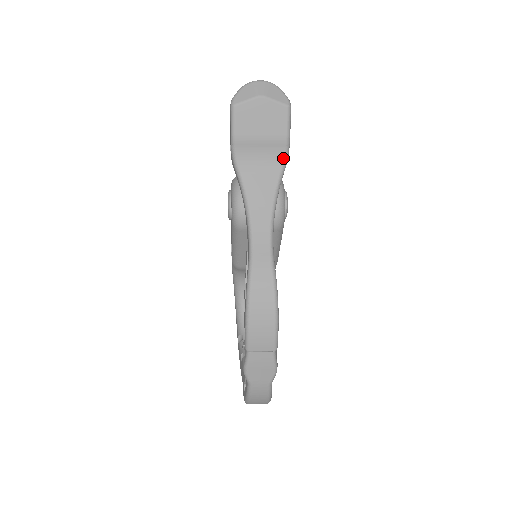
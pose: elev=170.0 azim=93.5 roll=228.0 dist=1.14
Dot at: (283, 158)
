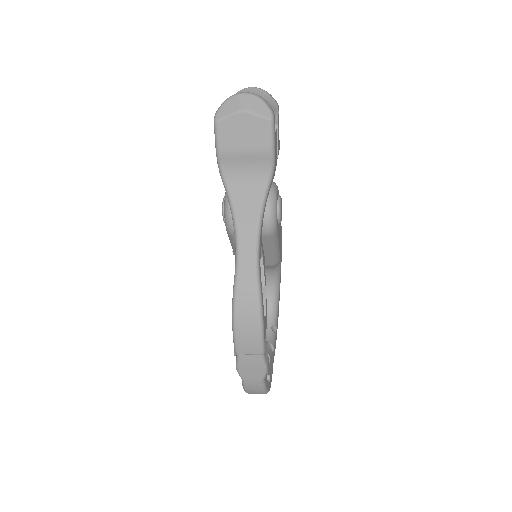
Dot at: (269, 170)
